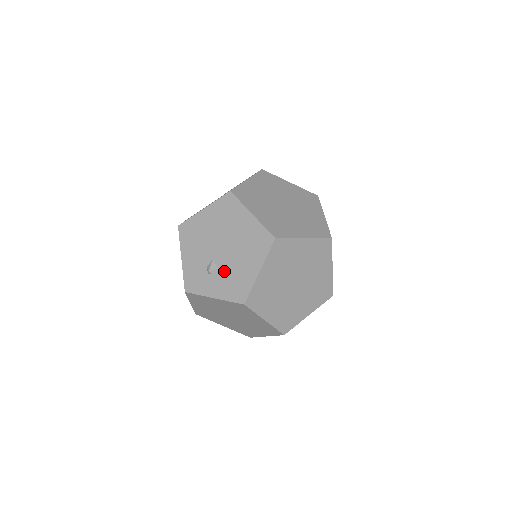
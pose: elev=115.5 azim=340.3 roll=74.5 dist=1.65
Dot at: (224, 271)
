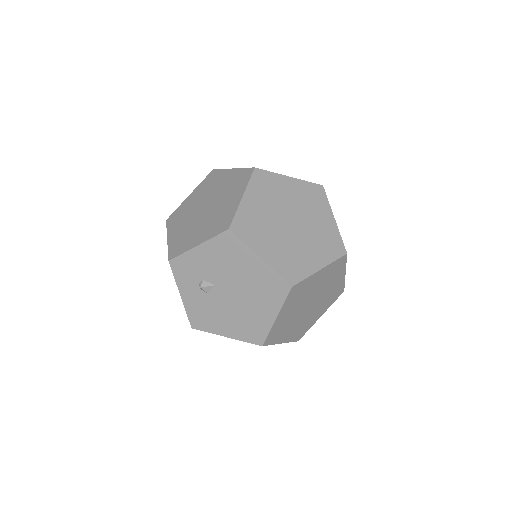
Dot at: (209, 301)
